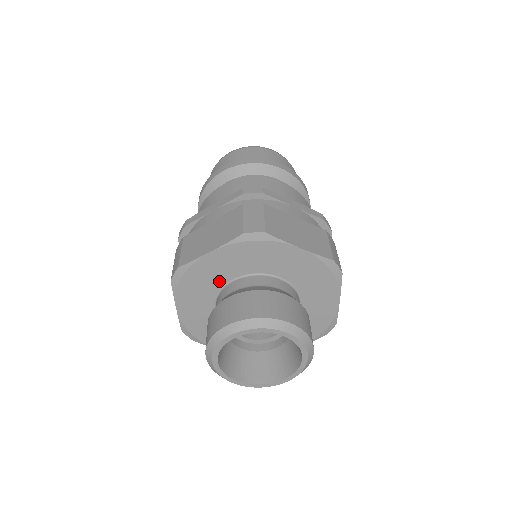
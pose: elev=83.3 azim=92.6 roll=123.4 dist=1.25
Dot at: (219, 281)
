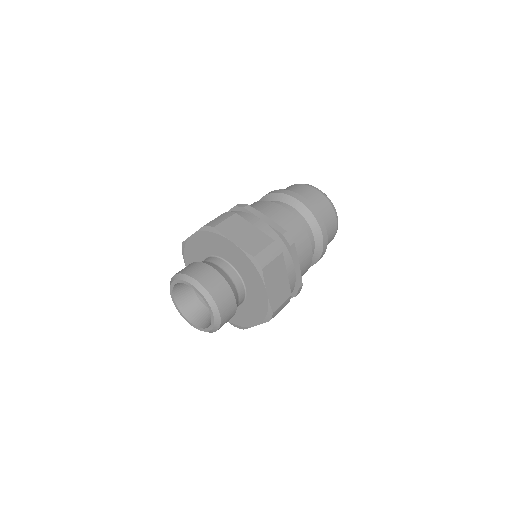
Dot at: (222, 254)
